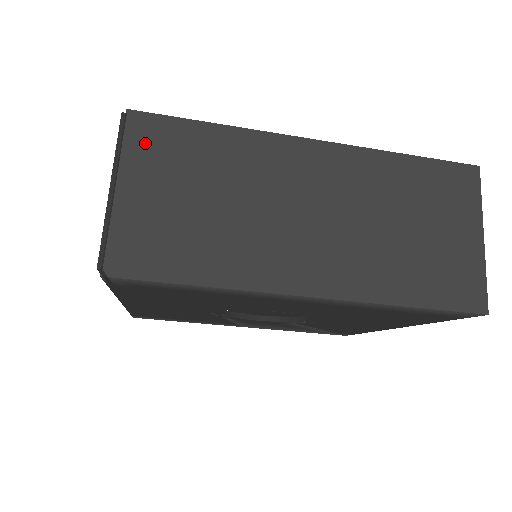
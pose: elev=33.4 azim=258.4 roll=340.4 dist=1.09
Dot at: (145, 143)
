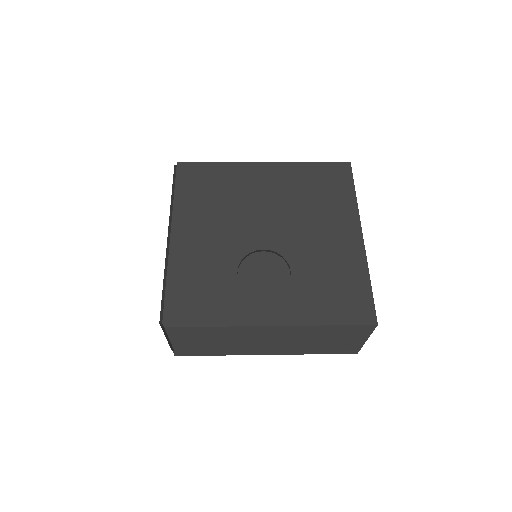
Dot at: (177, 334)
